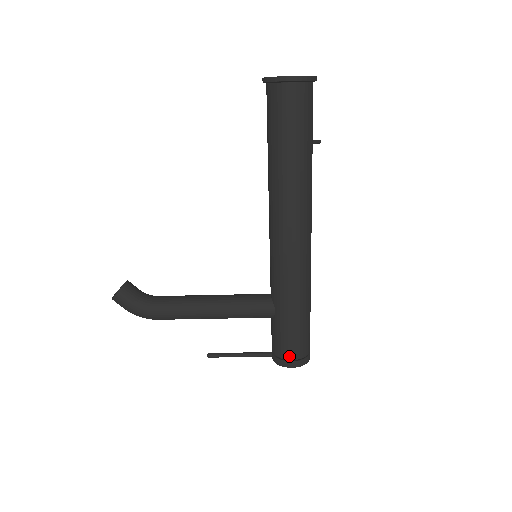
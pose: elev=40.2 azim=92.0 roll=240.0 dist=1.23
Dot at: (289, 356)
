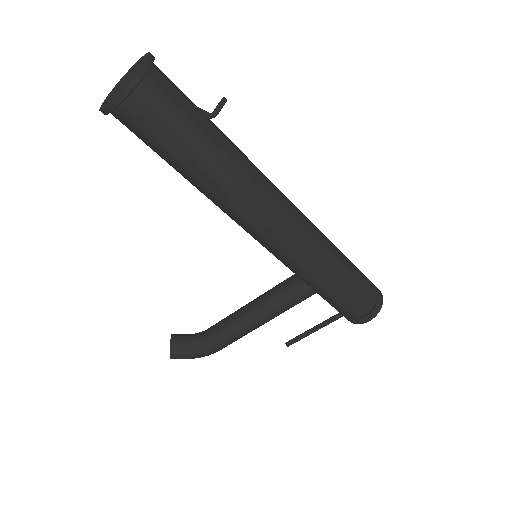
Dot at: (358, 316)
